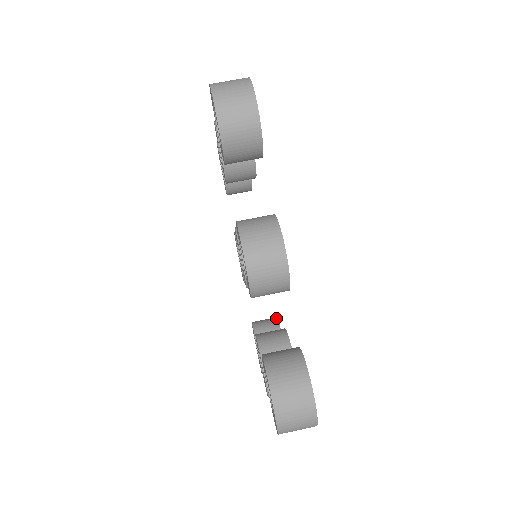
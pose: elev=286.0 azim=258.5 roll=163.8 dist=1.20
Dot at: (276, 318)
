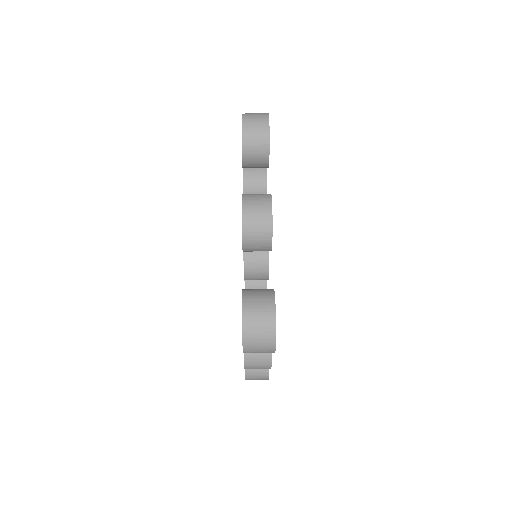
Dot at: occluded
